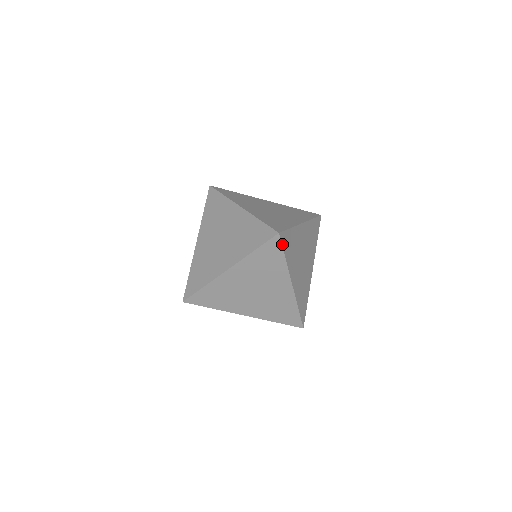
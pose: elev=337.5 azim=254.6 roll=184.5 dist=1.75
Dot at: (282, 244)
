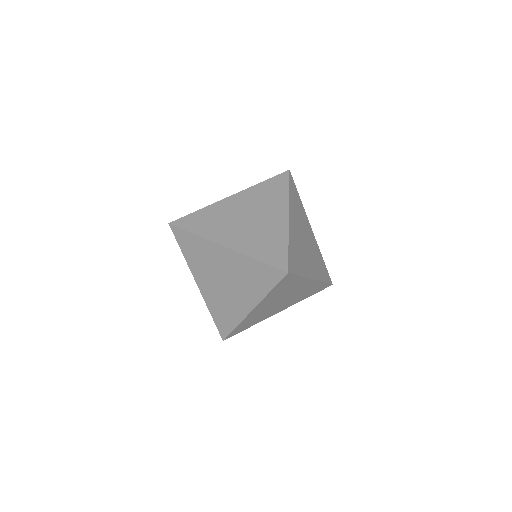
Dot at: (293, 273)
